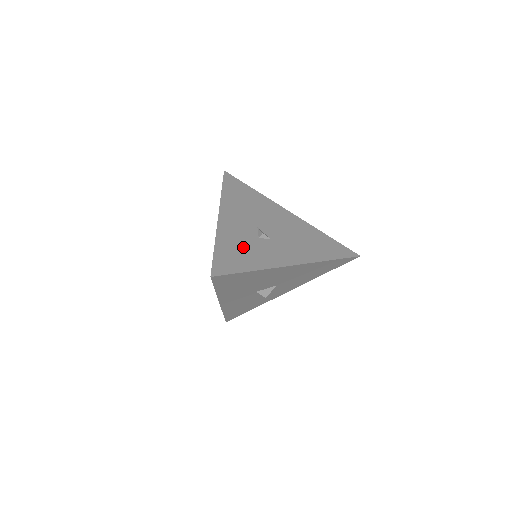
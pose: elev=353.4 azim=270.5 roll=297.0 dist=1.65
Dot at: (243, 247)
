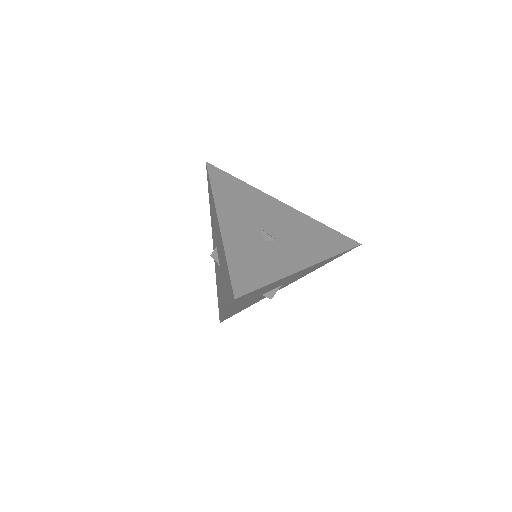
Dot at: (254, 255)
